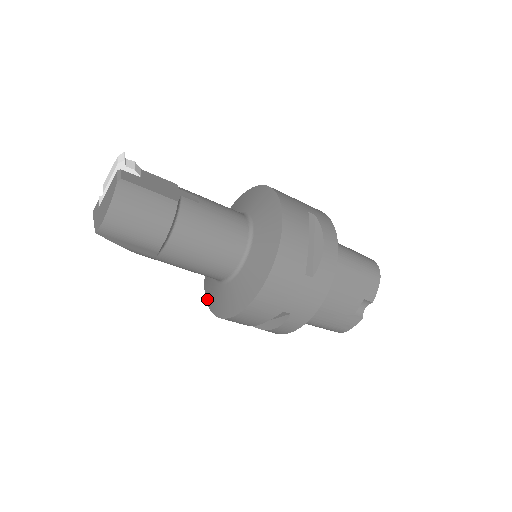
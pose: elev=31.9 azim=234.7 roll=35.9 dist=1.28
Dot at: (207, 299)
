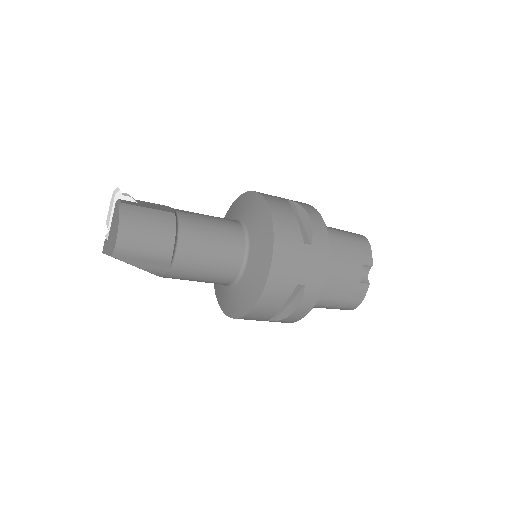
Dot at: (226, 312)
